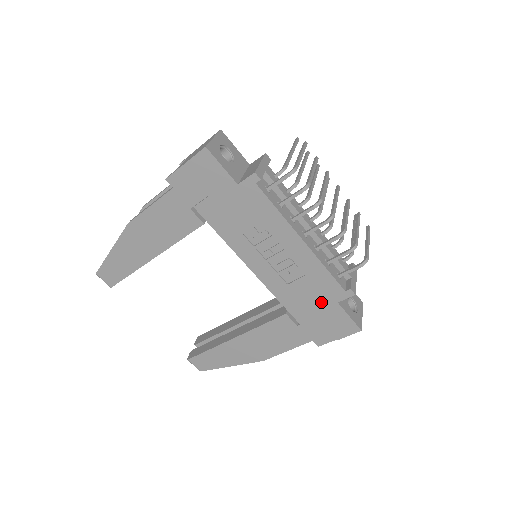
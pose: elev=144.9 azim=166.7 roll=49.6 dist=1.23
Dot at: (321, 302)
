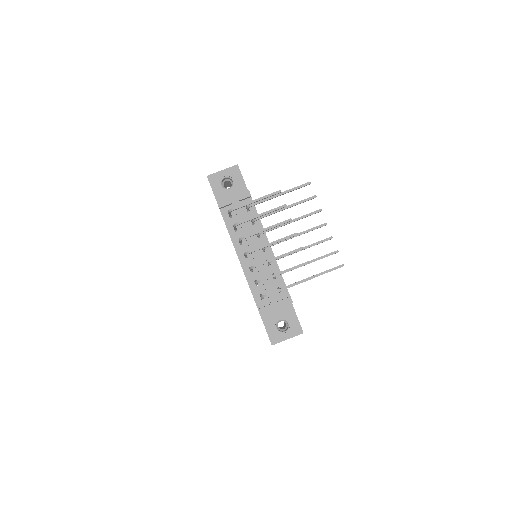
Dot at: occluded
